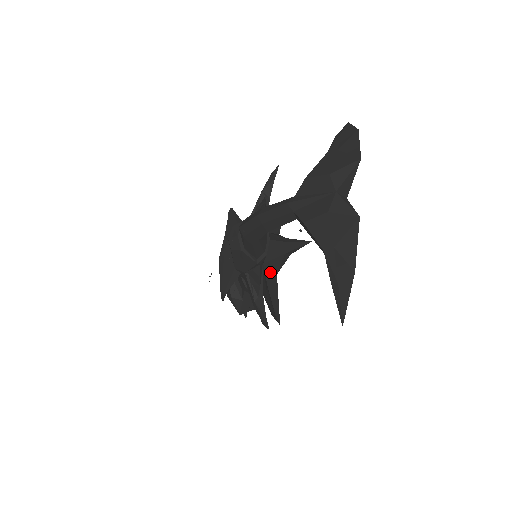
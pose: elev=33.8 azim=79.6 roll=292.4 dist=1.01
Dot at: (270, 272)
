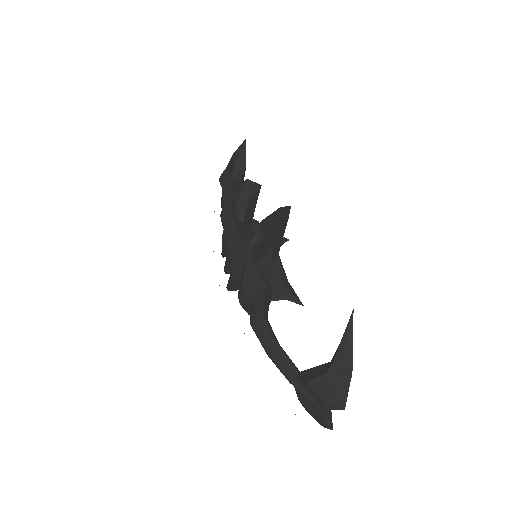
Dot at: occluded
